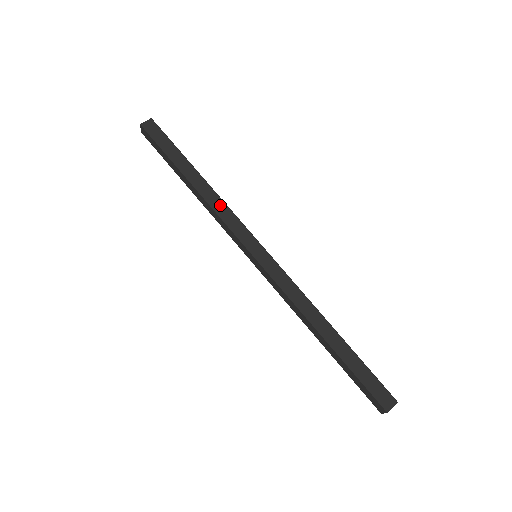
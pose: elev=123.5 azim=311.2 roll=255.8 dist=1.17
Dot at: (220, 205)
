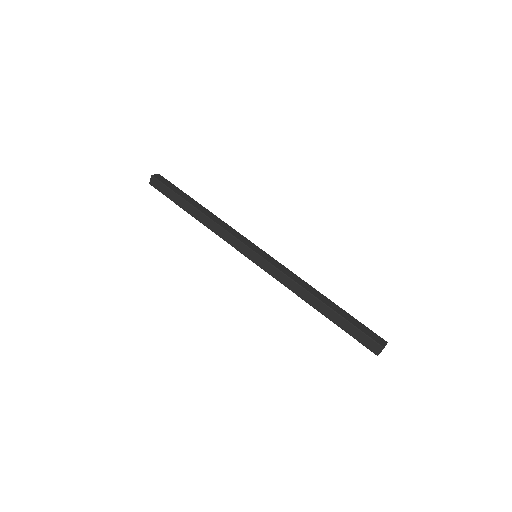
Dot at: (223, 223)
